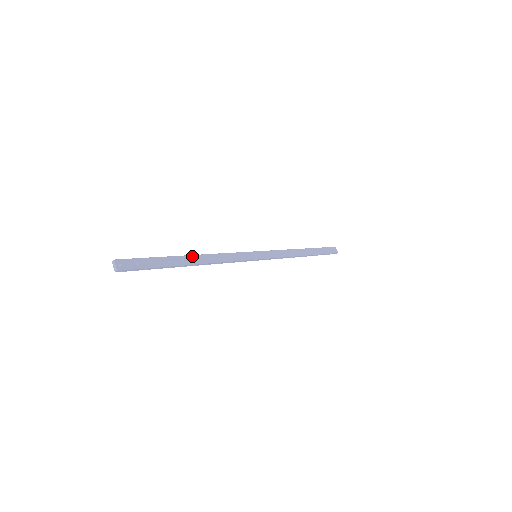
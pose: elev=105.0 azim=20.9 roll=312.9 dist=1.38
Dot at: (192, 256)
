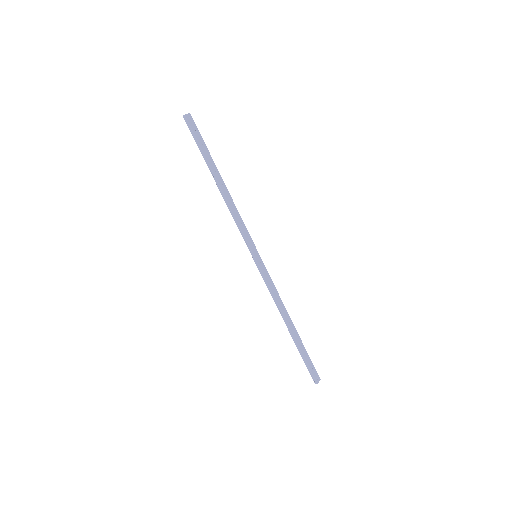
Dot at: (223, 181)
